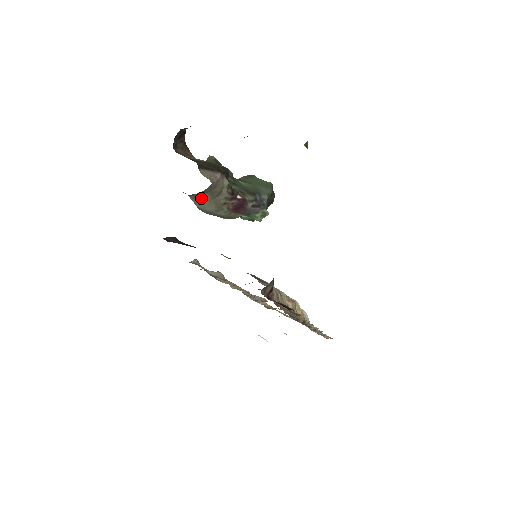
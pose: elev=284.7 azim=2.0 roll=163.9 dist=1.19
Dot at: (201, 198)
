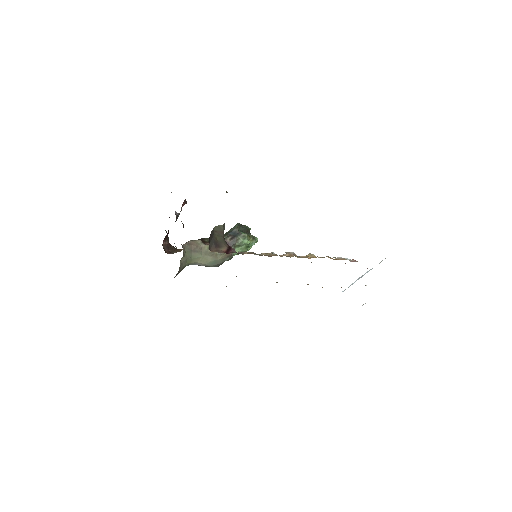
Dot at: (196, 258)
